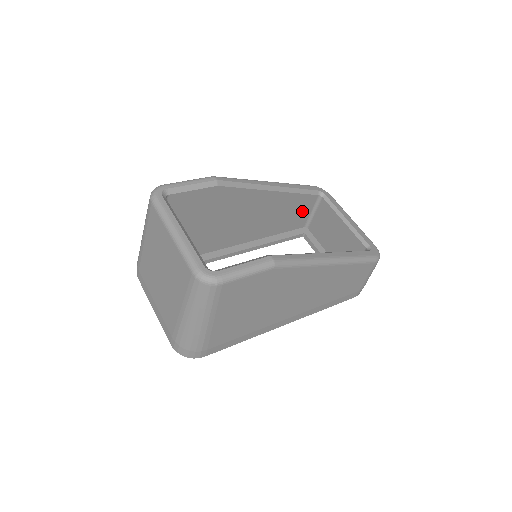
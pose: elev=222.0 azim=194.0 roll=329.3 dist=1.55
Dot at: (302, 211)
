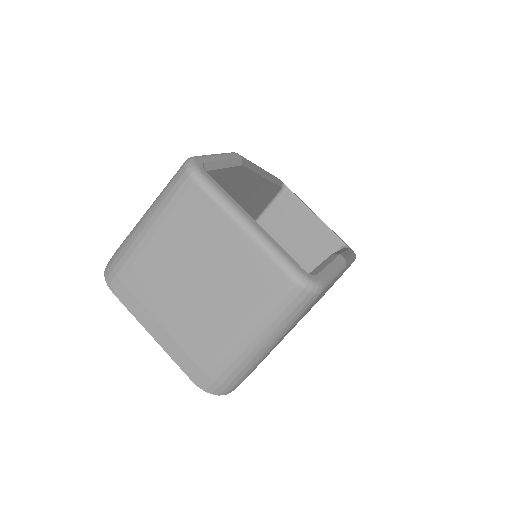
Dot at: (263, 204)
